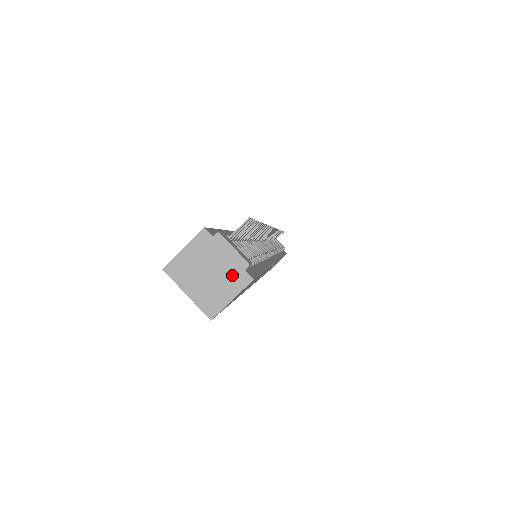
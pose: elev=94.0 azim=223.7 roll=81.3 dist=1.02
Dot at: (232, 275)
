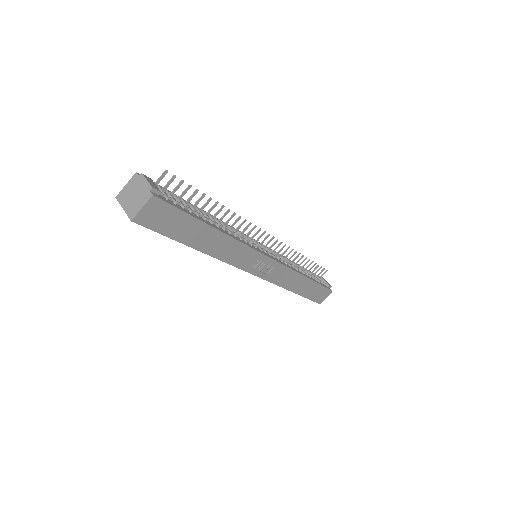
Dot at: (144, 194)
